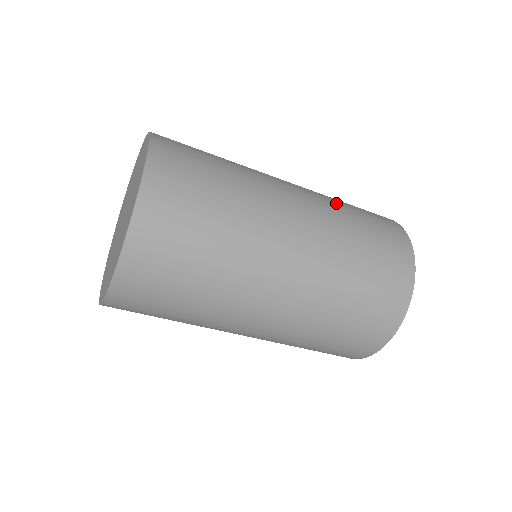
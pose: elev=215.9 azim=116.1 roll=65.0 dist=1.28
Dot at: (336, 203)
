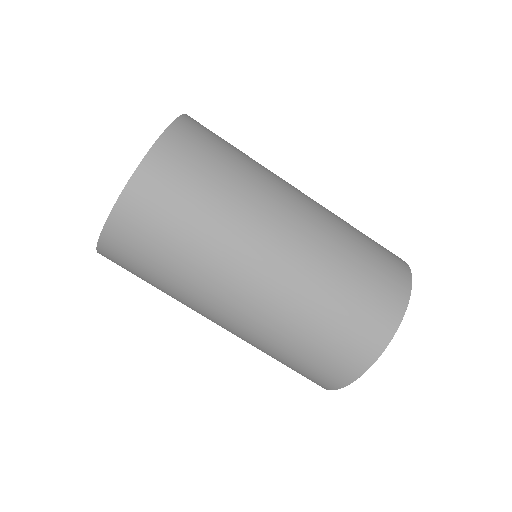
Dot at: occluded
